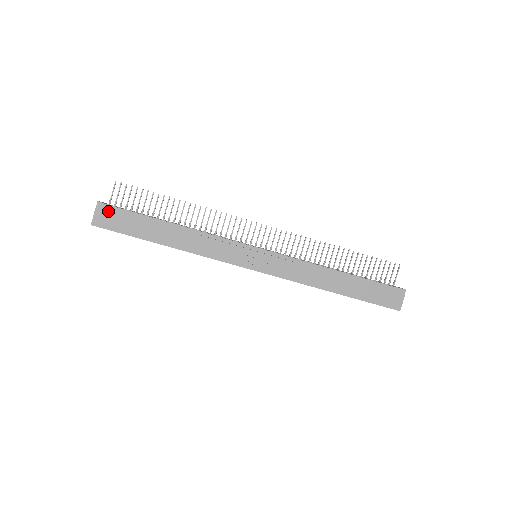
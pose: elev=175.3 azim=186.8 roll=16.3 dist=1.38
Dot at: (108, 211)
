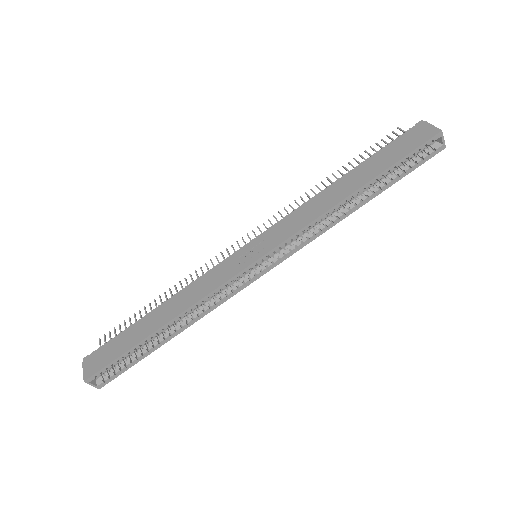
Dot at: (94, 356)
